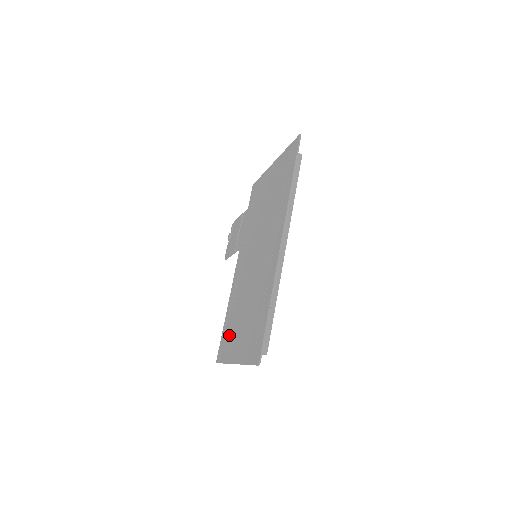
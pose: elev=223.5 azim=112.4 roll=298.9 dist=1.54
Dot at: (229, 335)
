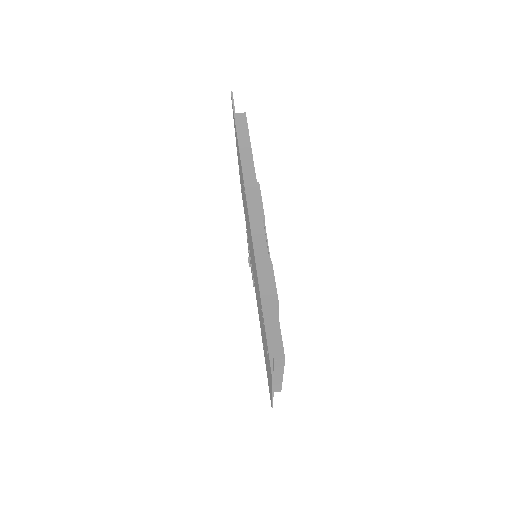
Dot at: (266, 365)
